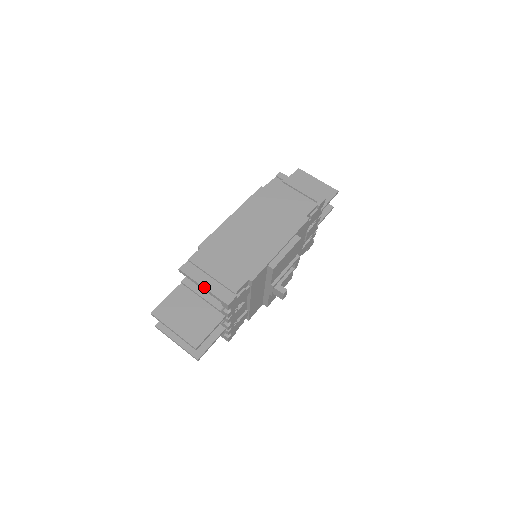
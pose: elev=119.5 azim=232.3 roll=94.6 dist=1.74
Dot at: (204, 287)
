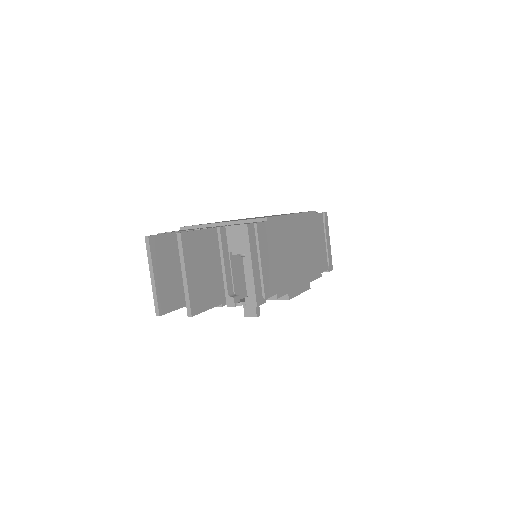
Dot at: (253, 267)
